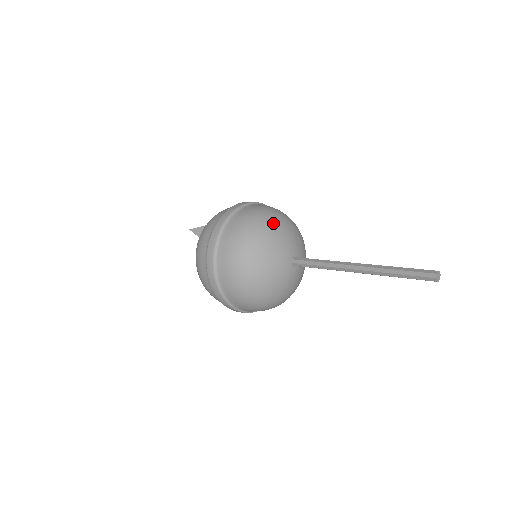
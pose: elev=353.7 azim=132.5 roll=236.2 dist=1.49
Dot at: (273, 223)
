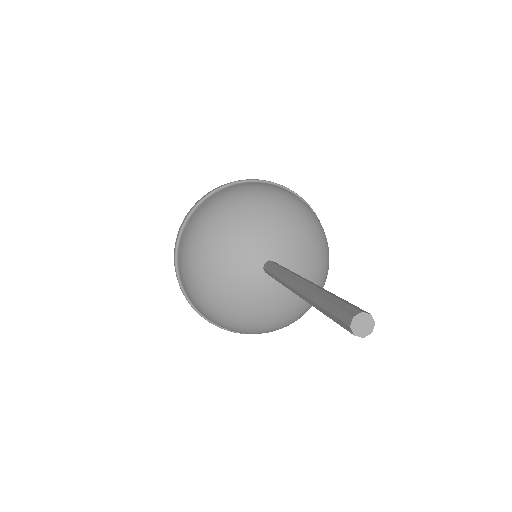
Dot at: (250, 206)
